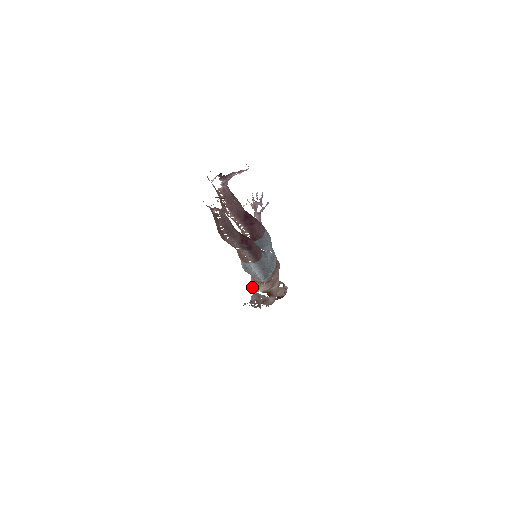
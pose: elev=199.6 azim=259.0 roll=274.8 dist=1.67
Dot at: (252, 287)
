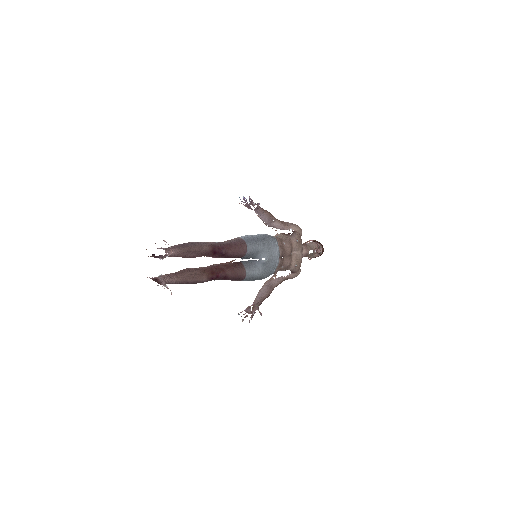
Dot at: occluded
